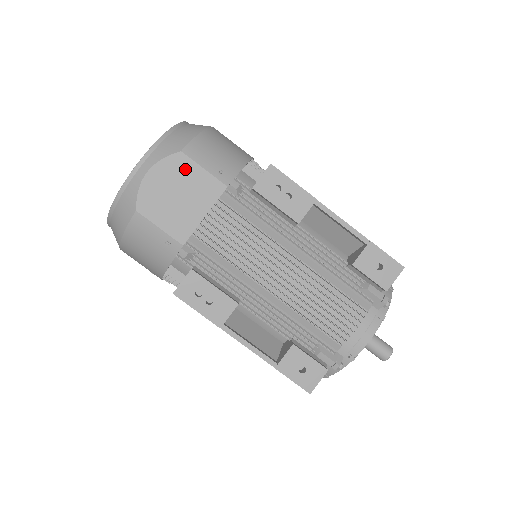
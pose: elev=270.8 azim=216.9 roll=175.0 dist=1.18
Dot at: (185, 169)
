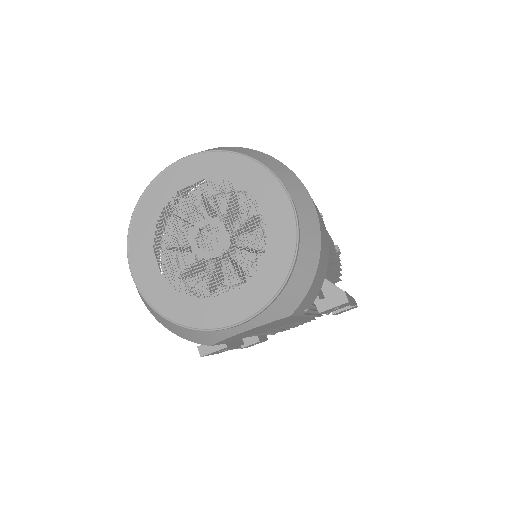
Dot at: occluded
